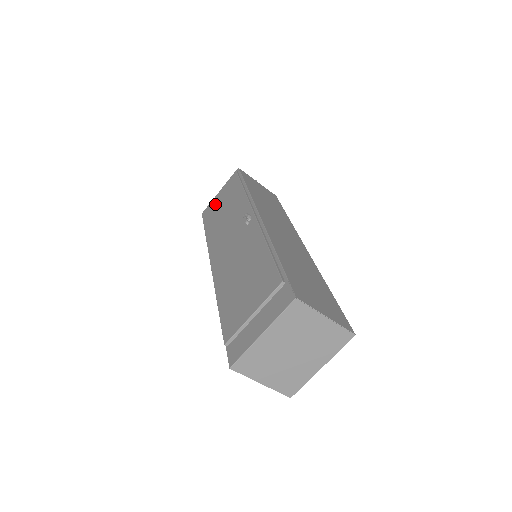
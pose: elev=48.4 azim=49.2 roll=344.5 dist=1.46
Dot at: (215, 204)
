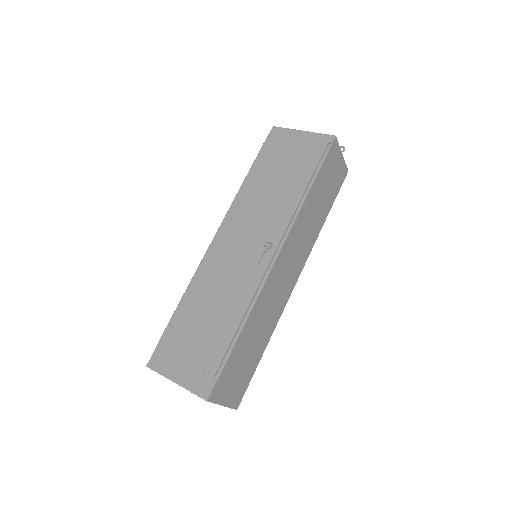
Dot at: (283, 149)
